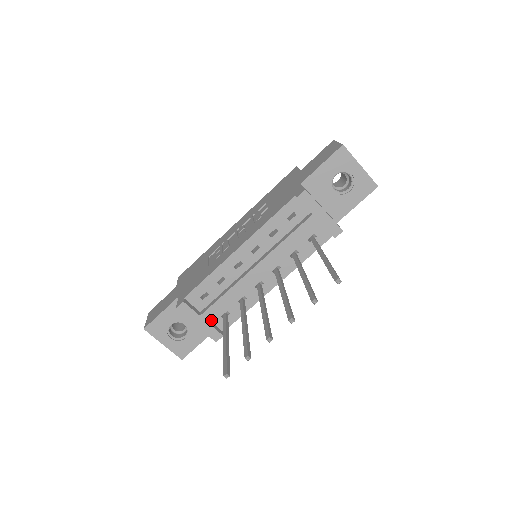
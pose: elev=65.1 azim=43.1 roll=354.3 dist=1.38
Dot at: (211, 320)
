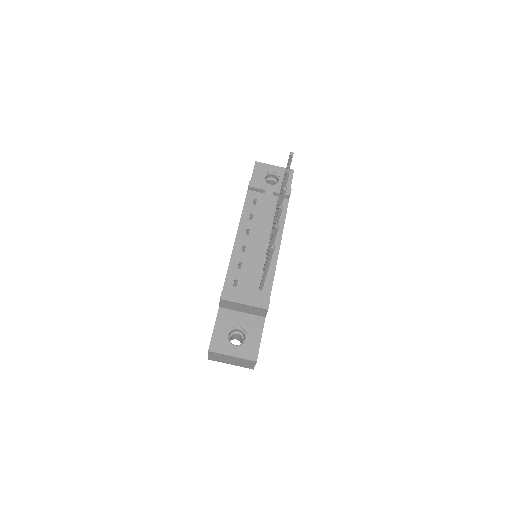
Dot at: occluded
